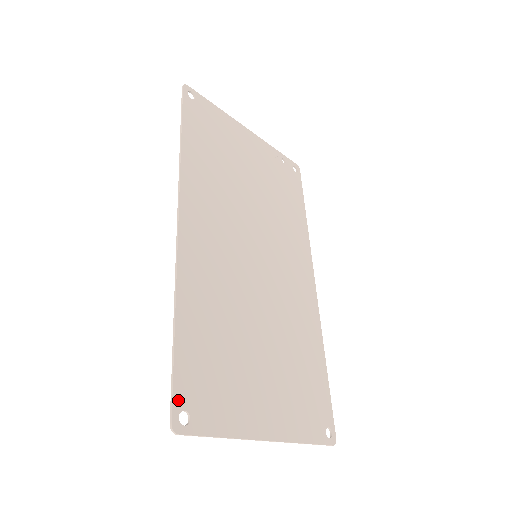
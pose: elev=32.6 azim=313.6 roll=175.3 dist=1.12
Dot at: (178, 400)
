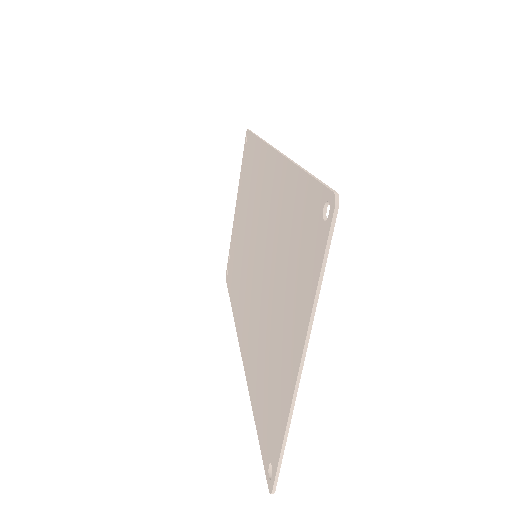
Dot at: (326, 195)
